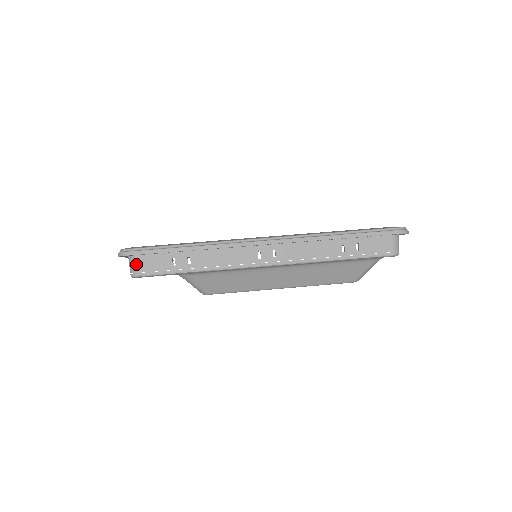
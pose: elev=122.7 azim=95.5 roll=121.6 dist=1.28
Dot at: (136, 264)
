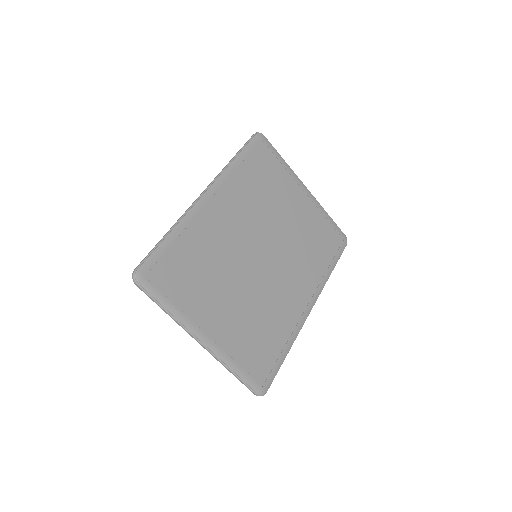
Dot at: occluded
